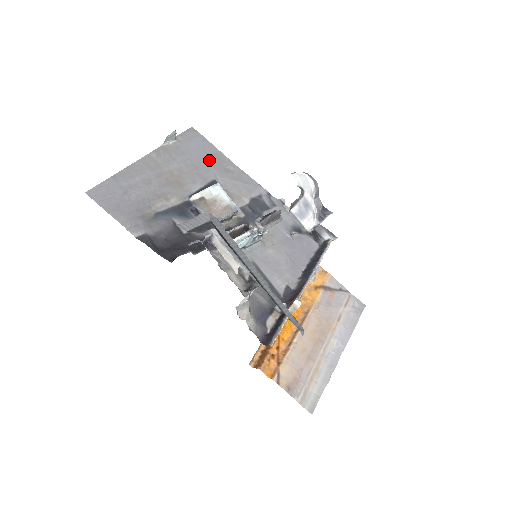
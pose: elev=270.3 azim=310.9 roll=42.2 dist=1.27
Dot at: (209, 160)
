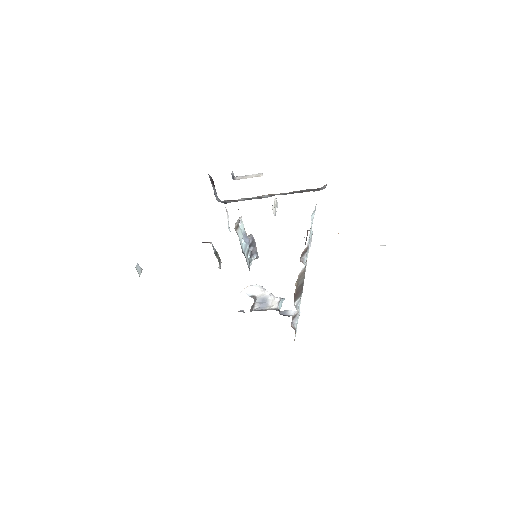
Dot at: occluded
